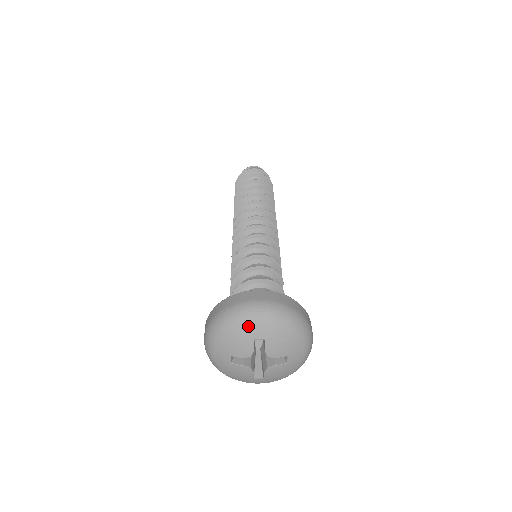
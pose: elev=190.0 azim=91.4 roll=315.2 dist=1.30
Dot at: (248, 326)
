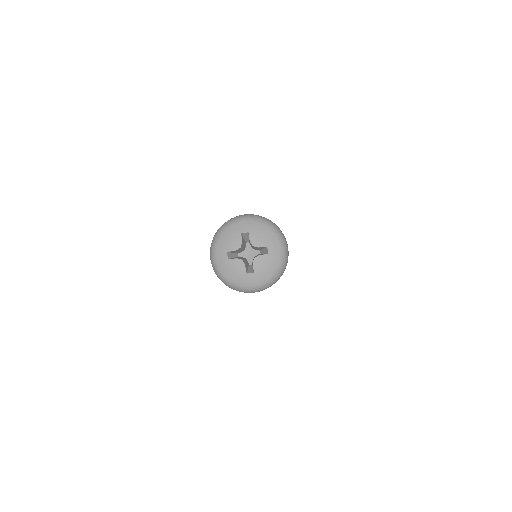
Dot at: (236, 225)
